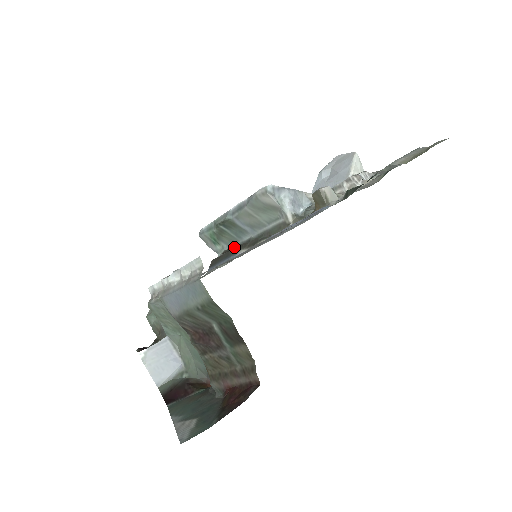
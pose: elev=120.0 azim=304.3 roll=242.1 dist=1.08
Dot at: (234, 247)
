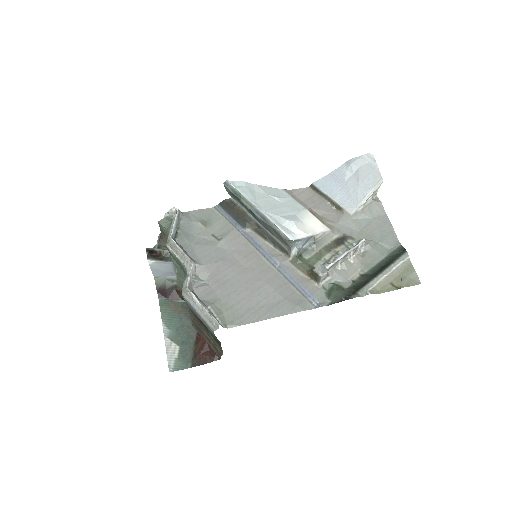
Dot at: (245, 217)
